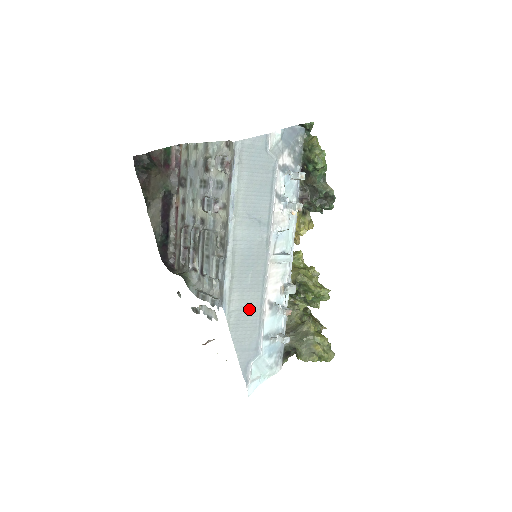
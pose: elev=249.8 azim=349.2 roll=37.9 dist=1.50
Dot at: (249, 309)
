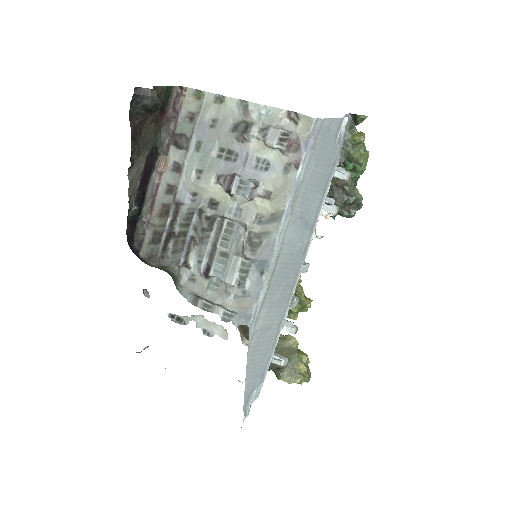
Dot at: (269, 328)
